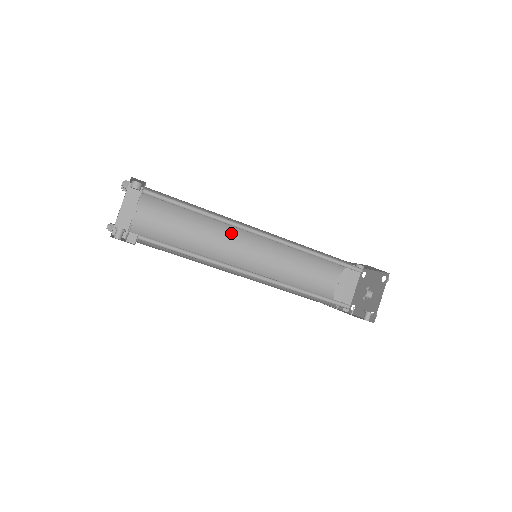
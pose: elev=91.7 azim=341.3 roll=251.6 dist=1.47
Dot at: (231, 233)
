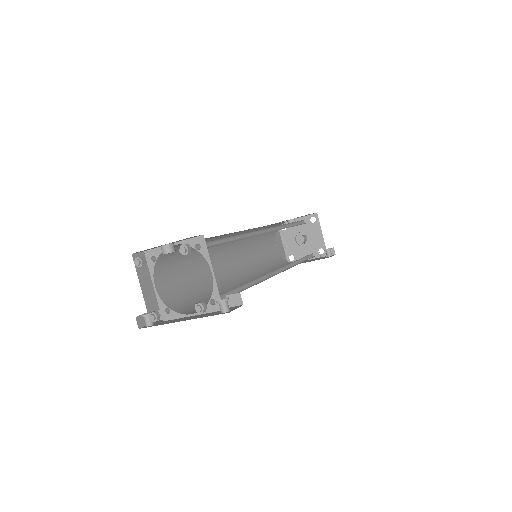
Dot at: (219, 250)
